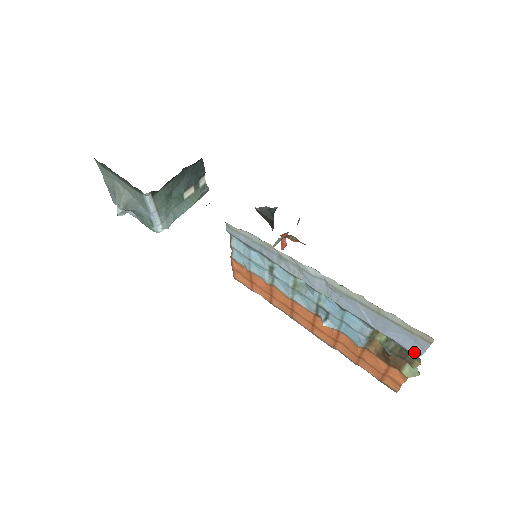
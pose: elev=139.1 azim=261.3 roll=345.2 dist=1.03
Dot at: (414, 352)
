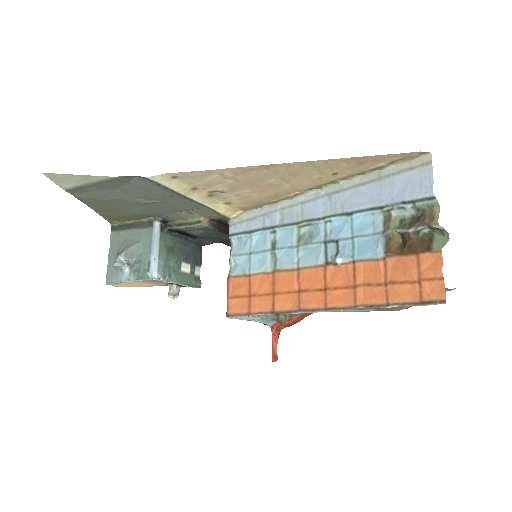
Dot at: (426, 192)
